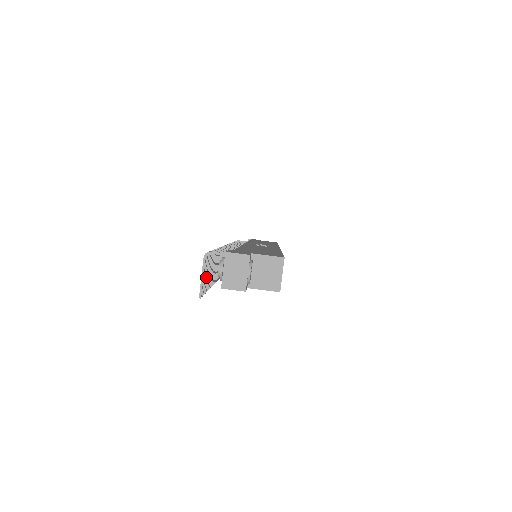
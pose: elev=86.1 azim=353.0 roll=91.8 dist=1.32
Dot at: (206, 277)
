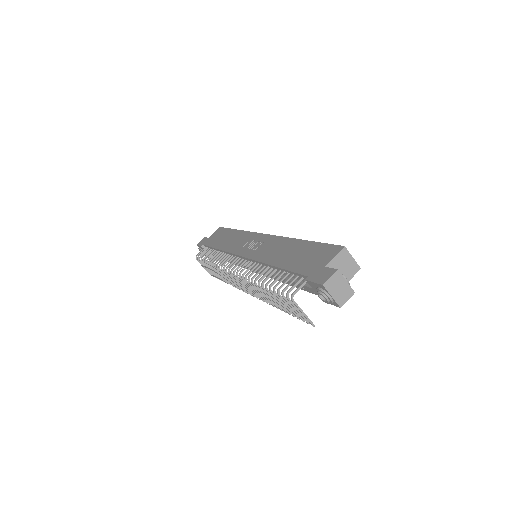
Dot at: (295, 310)
